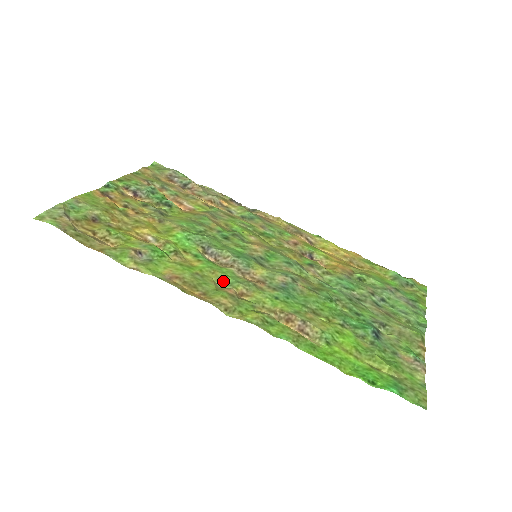
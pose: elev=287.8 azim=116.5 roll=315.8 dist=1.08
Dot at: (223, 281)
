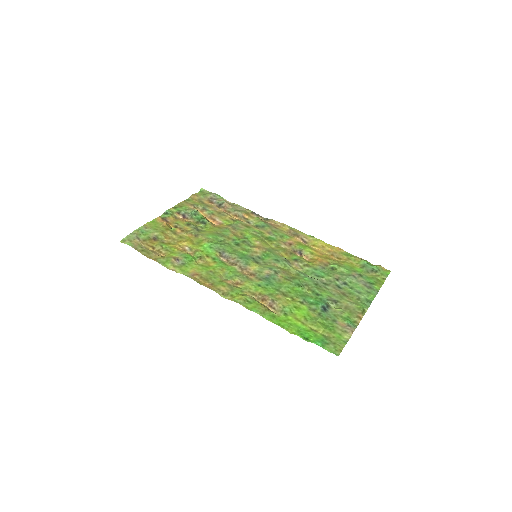
Dot at: (227, 275)
